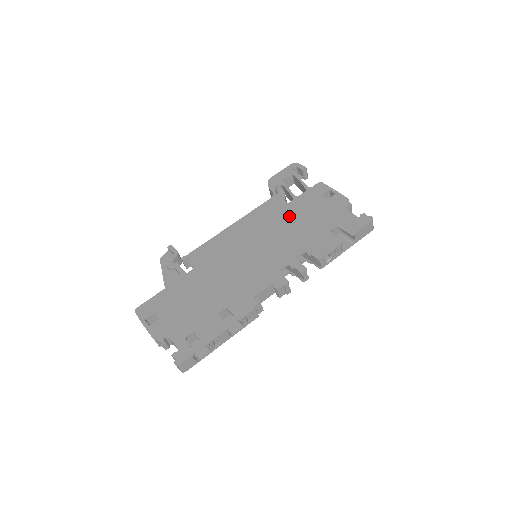
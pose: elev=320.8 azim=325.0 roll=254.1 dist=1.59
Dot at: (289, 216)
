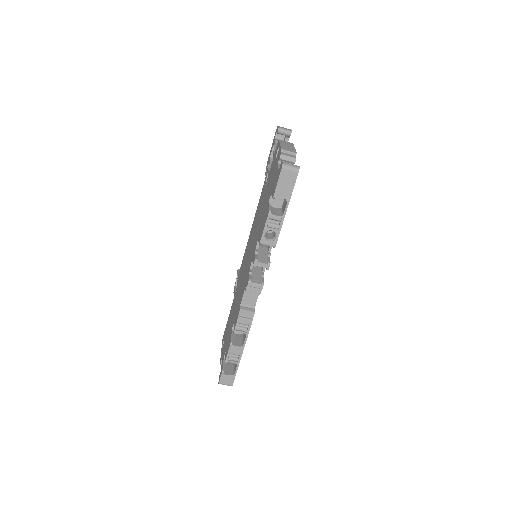
Dot at: (263, 200)
